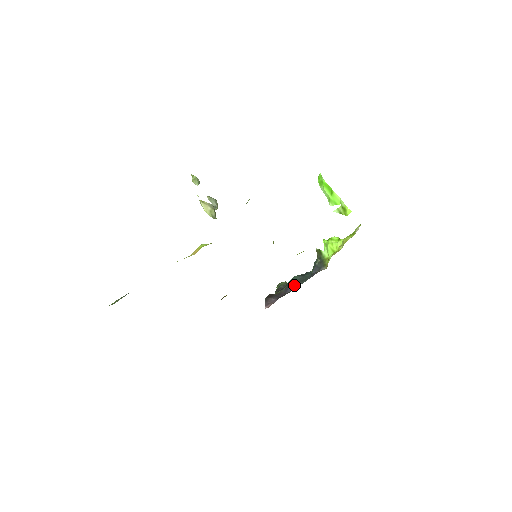
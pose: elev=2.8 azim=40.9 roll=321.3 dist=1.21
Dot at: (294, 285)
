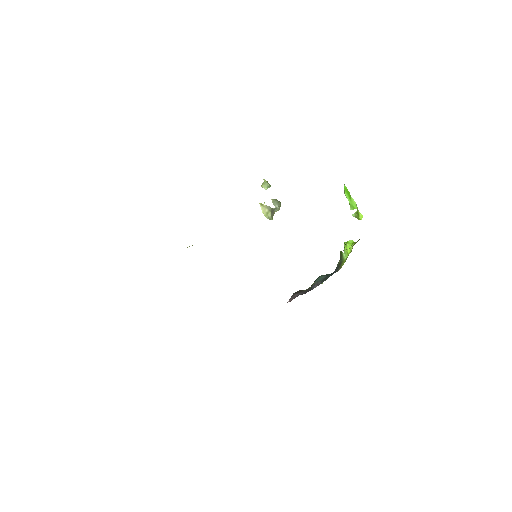
Dot at: (317, 284)
